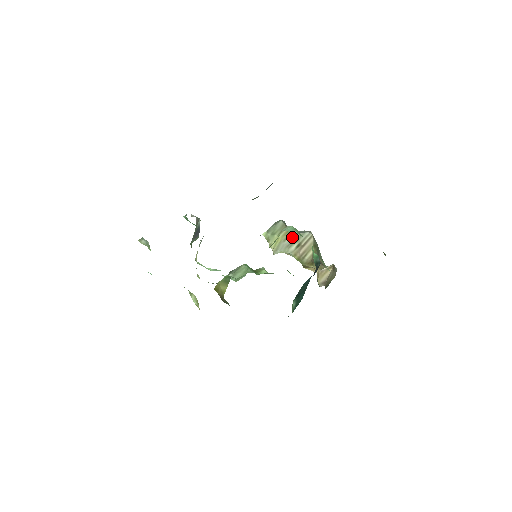
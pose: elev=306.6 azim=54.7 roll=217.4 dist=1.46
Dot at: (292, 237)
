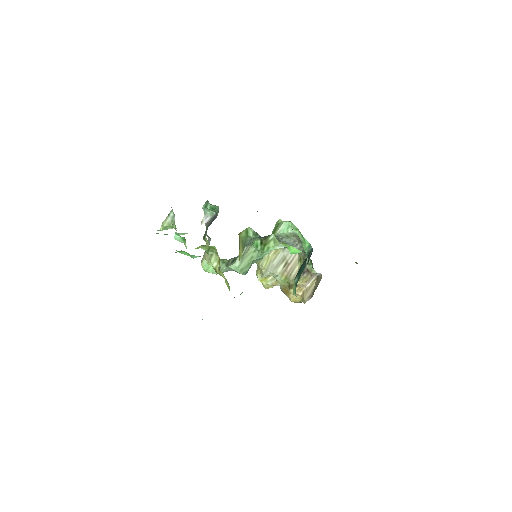
Dot at: (280, 256)
